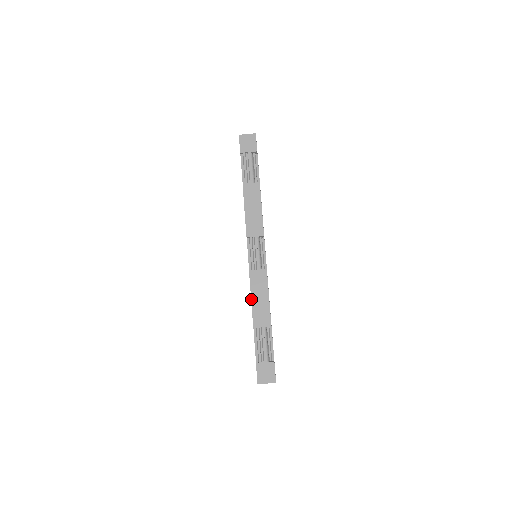
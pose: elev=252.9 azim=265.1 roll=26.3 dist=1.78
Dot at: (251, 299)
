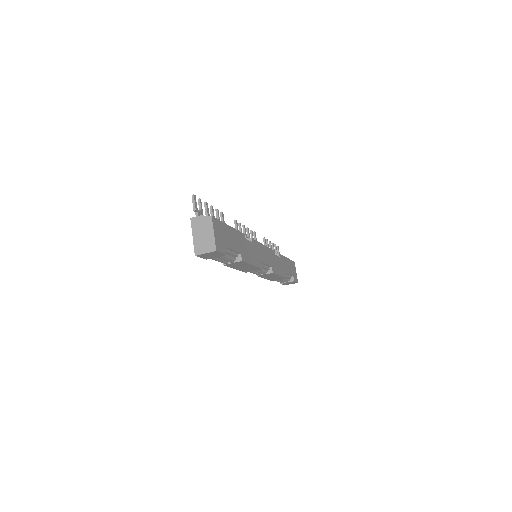
Dot at: occluded
